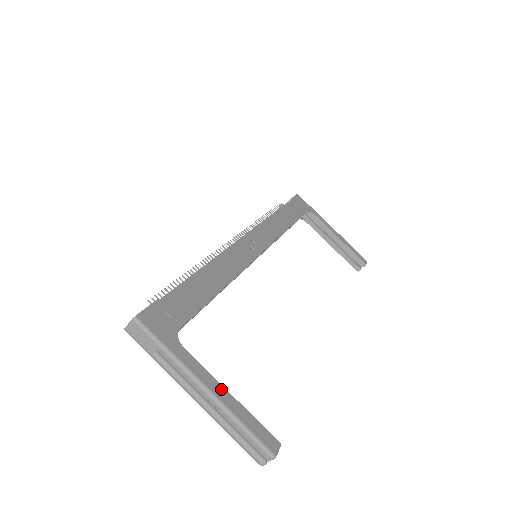
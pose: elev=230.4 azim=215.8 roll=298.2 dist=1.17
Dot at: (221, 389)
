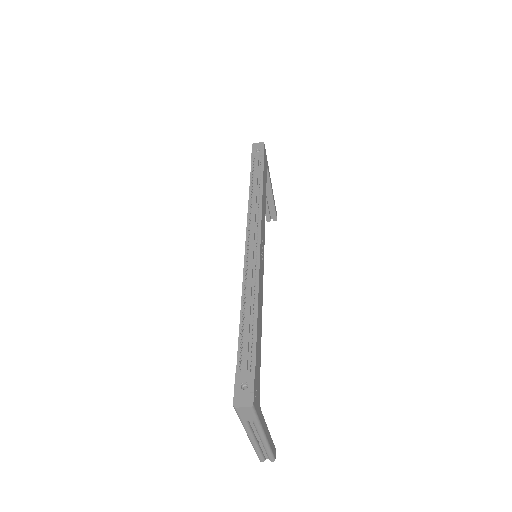
Dot at: (268, 431)
